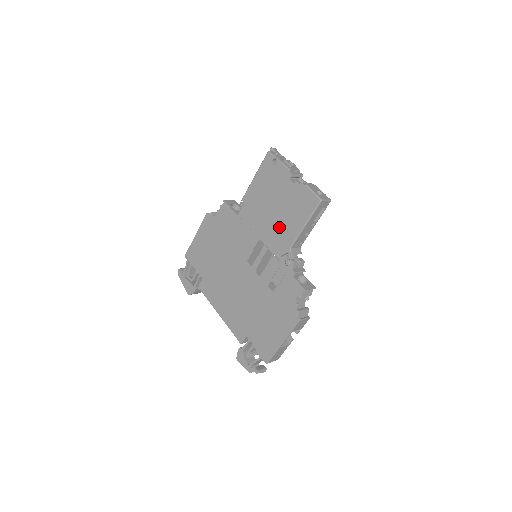
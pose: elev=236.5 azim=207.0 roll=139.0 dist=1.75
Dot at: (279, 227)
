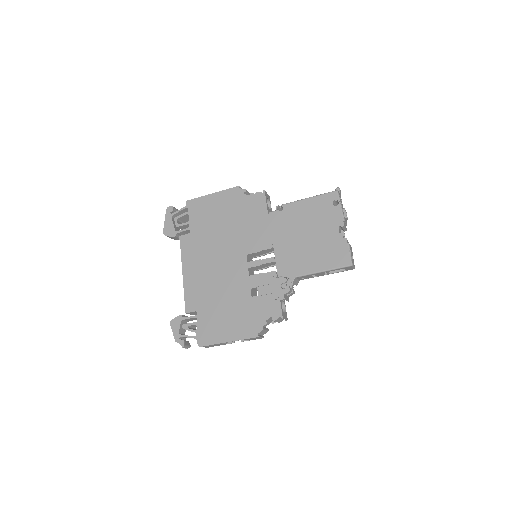
Dot at: (299, 254)
